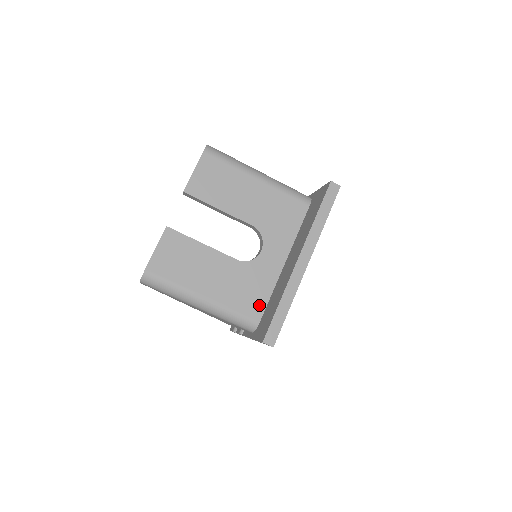
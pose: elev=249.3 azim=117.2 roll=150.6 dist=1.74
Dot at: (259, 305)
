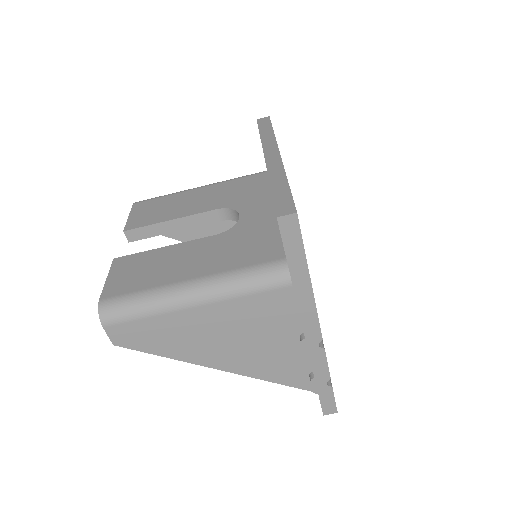
Dot at: (272, 247)
